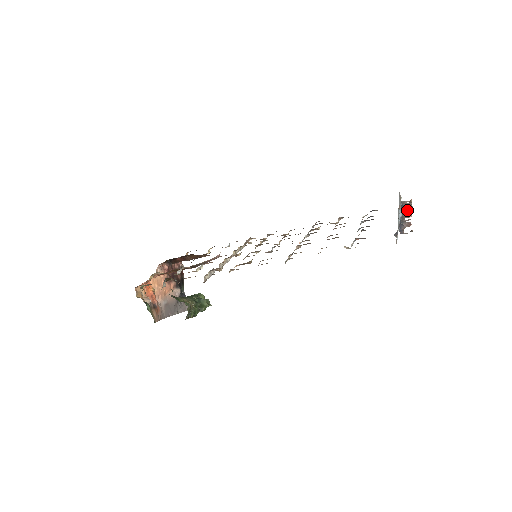
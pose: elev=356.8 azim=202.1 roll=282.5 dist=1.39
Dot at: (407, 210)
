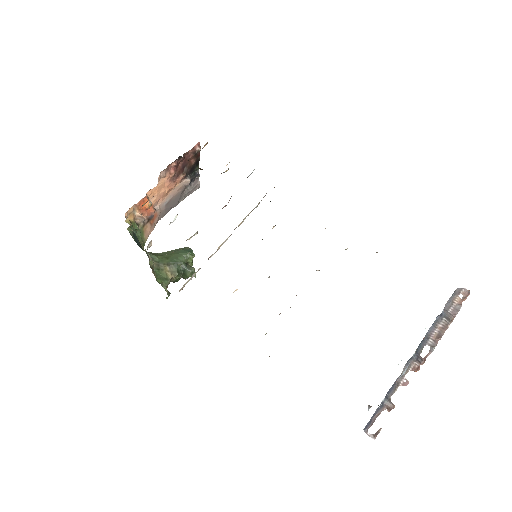
Dot at: (433, 337)
